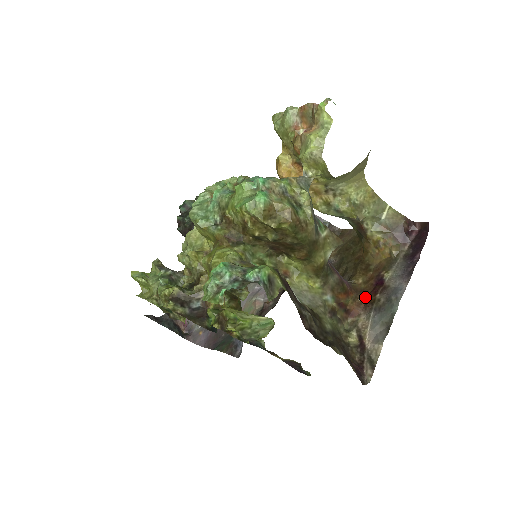
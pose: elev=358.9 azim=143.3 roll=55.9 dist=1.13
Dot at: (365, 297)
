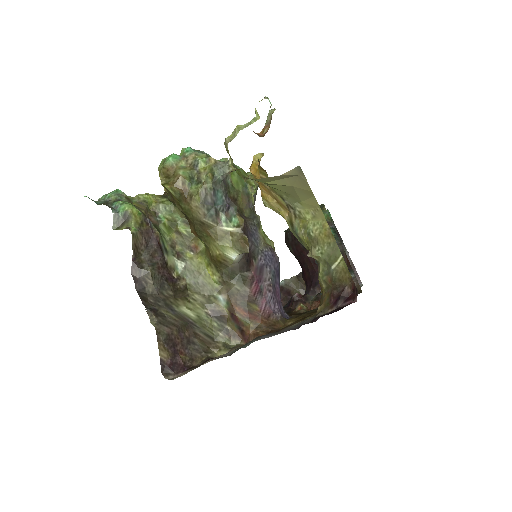
Dot at: (267, 333)
